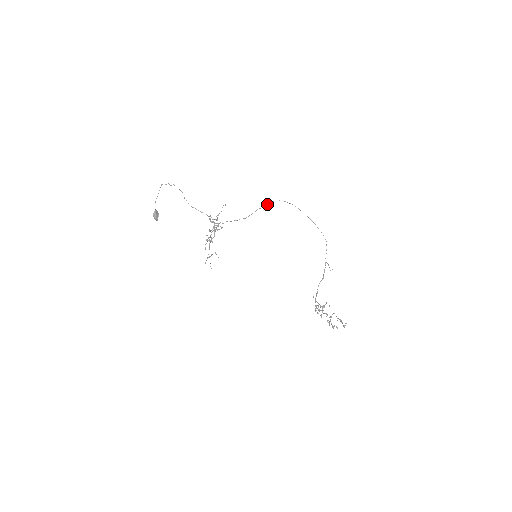
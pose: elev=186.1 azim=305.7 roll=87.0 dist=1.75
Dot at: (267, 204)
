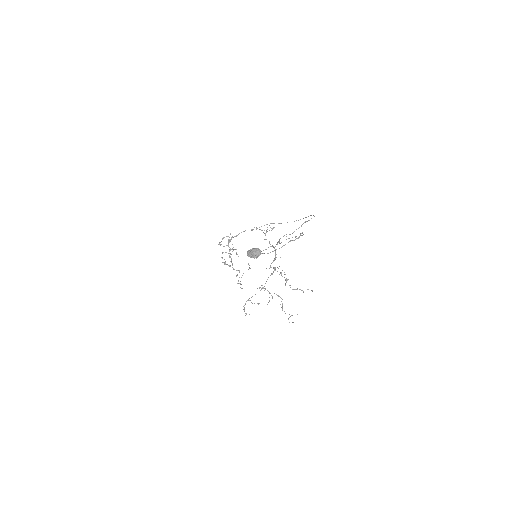
Dot at: occluded
